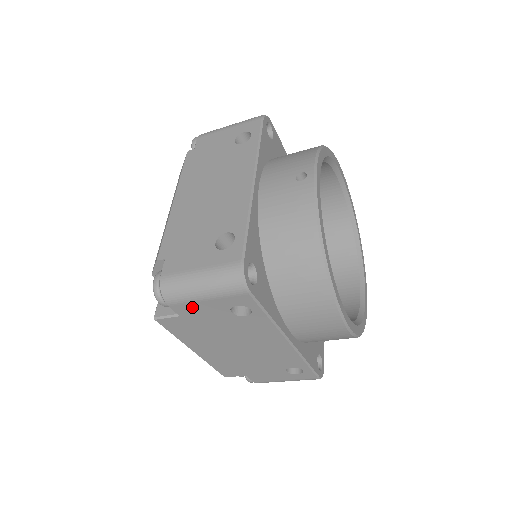
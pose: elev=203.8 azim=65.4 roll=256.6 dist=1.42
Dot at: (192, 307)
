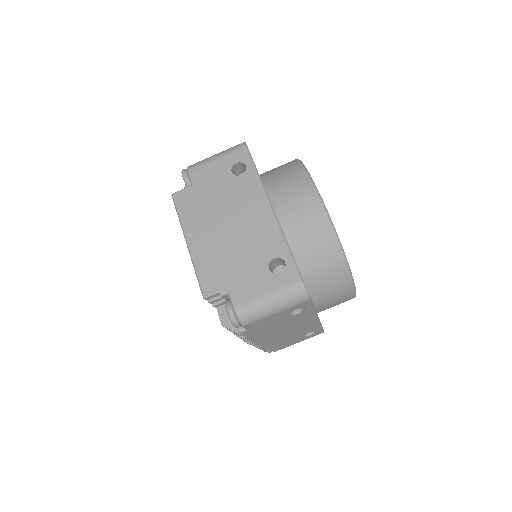
Dot at: (205, 171)
